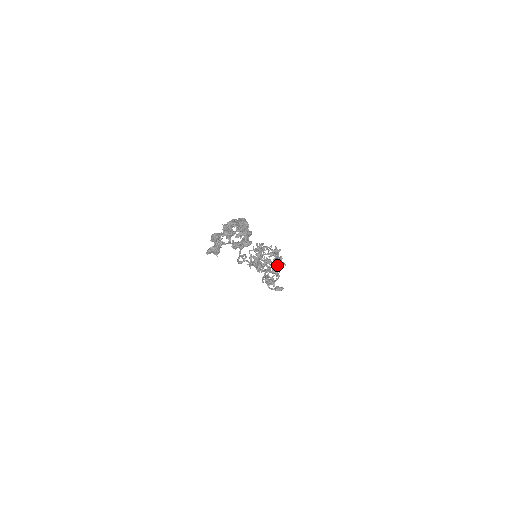
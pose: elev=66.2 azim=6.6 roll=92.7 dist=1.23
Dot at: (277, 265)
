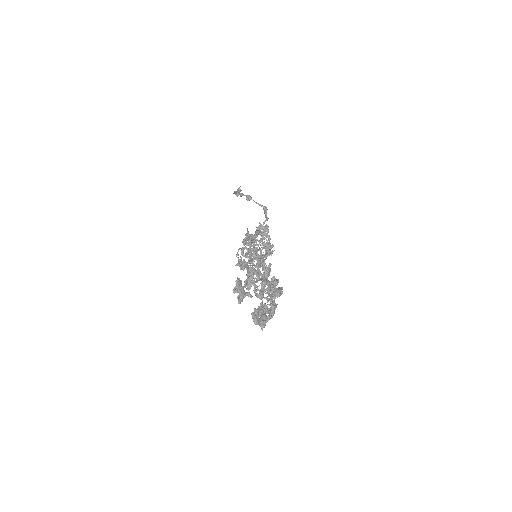
Dot at: occluded
